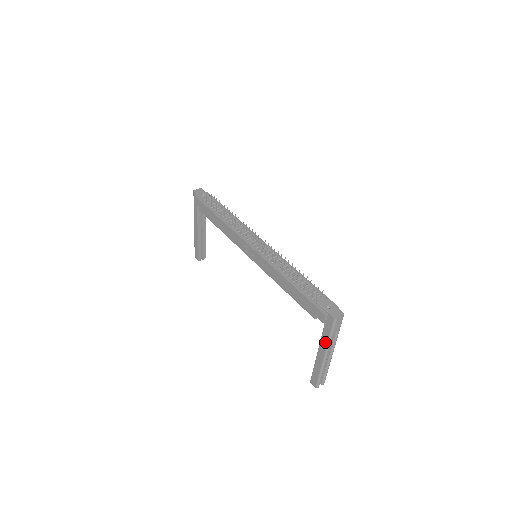
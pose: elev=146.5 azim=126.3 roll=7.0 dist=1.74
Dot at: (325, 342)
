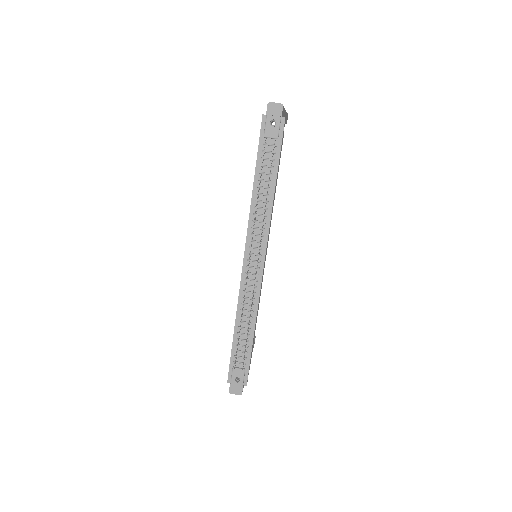
Dot at: occluded
